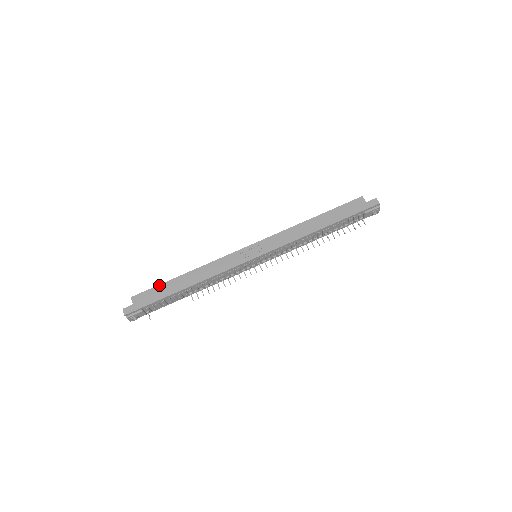
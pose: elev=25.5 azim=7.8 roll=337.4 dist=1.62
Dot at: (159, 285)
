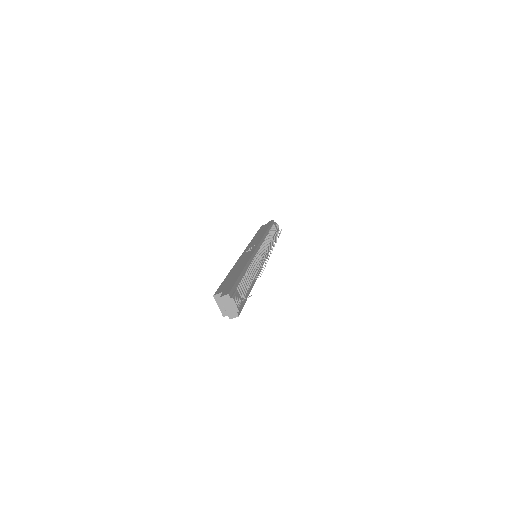
Dot at: (222, 282)
